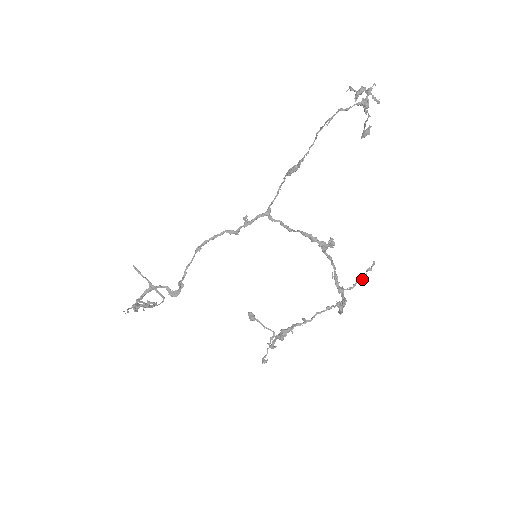
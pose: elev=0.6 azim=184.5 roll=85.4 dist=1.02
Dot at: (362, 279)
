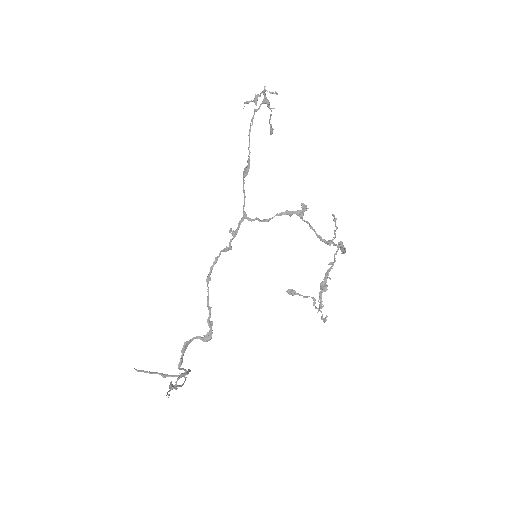
Dot at: (336, 228)
